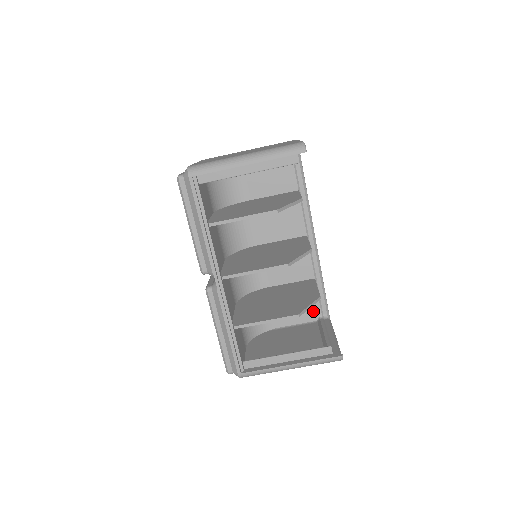
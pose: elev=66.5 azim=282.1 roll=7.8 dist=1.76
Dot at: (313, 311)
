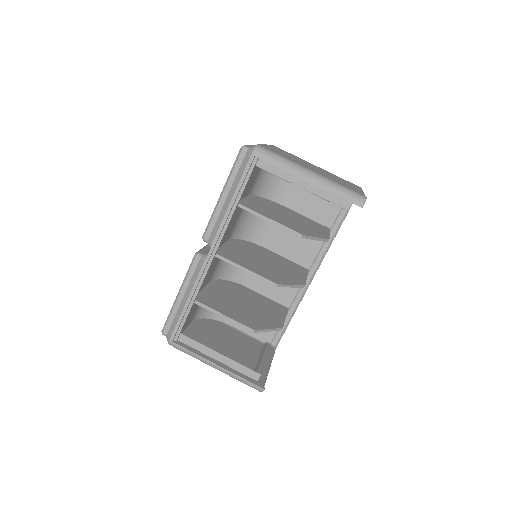
Dot at: (267, 333)
